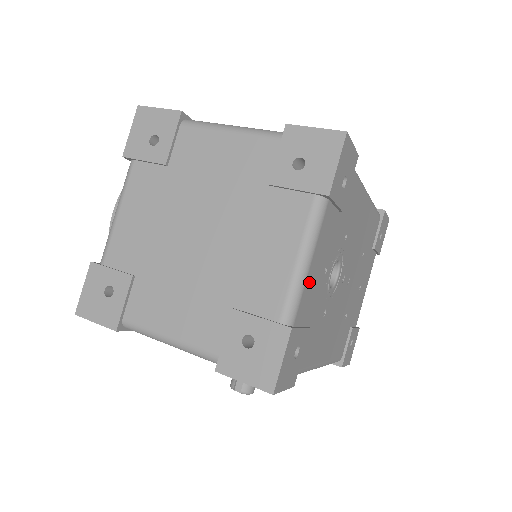
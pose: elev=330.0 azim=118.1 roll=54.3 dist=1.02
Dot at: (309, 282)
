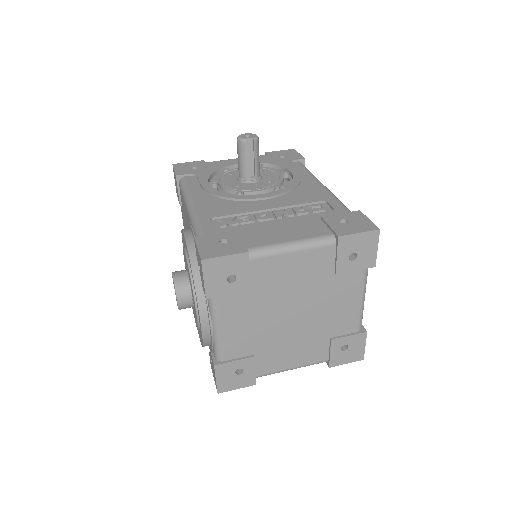
Dot at: occluded
